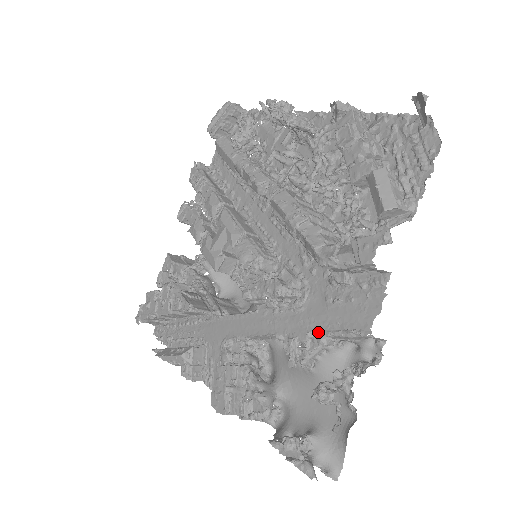
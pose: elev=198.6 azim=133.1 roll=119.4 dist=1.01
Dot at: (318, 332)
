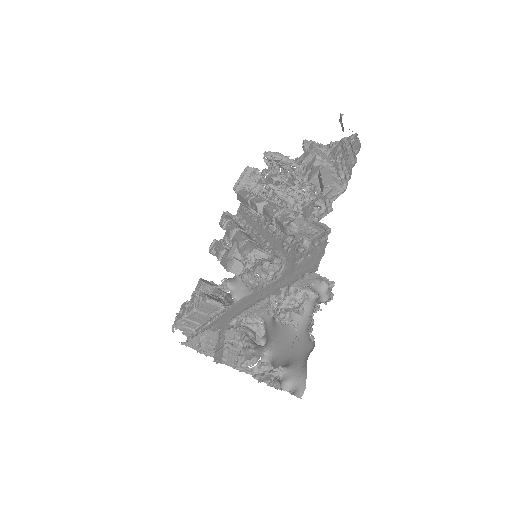
Dot at: (288, 285)
